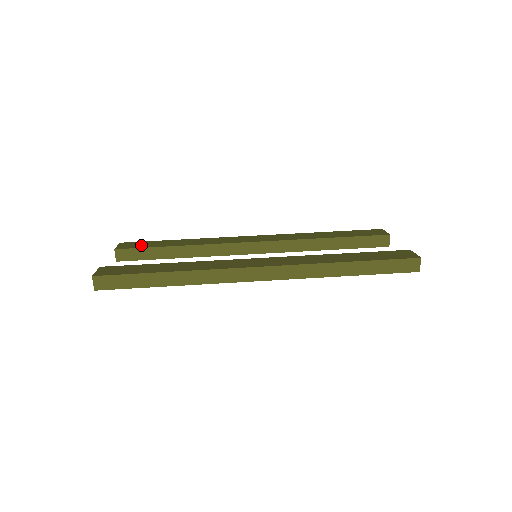
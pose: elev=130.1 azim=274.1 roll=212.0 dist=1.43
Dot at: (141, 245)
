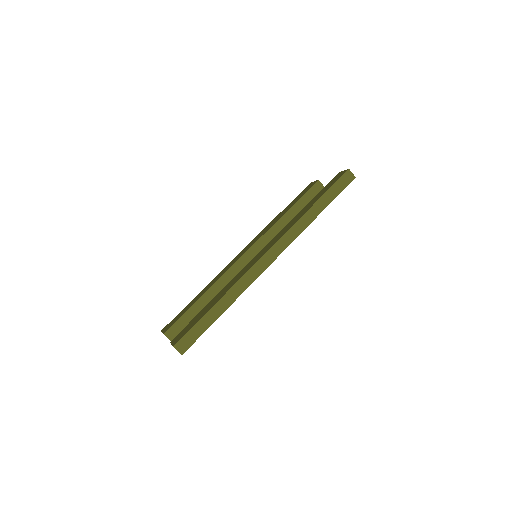
Dot at: (177, 318)
